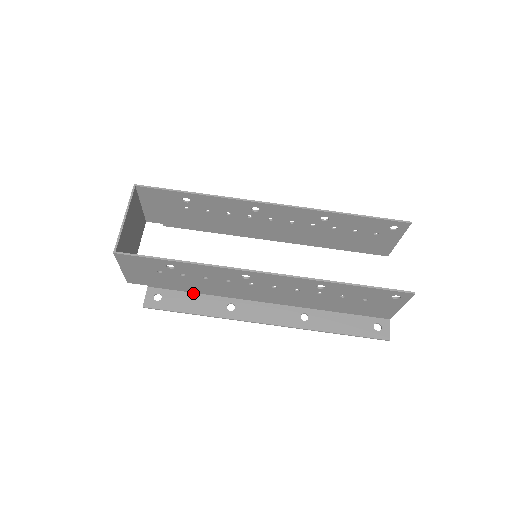
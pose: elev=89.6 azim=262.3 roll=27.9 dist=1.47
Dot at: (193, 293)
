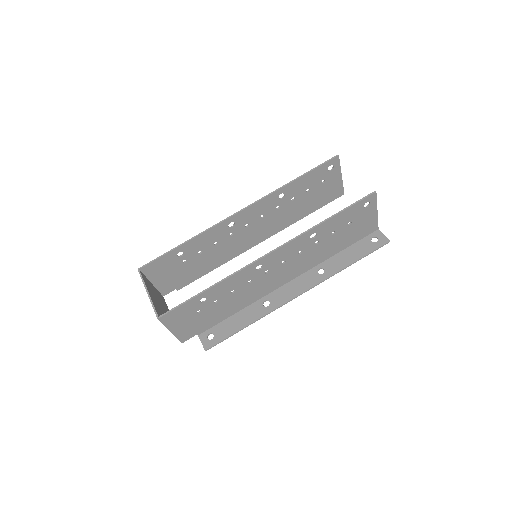
Dot at: (233, 315)
